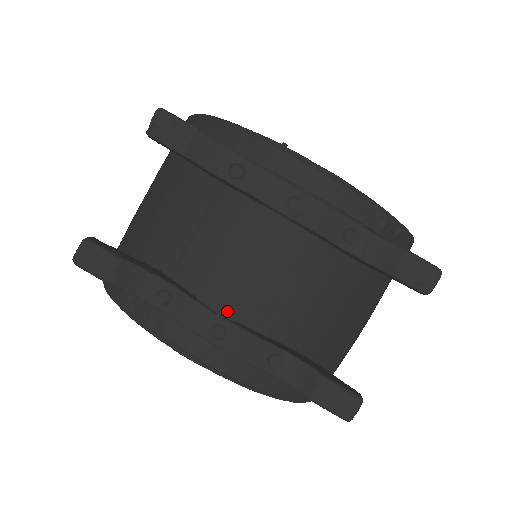
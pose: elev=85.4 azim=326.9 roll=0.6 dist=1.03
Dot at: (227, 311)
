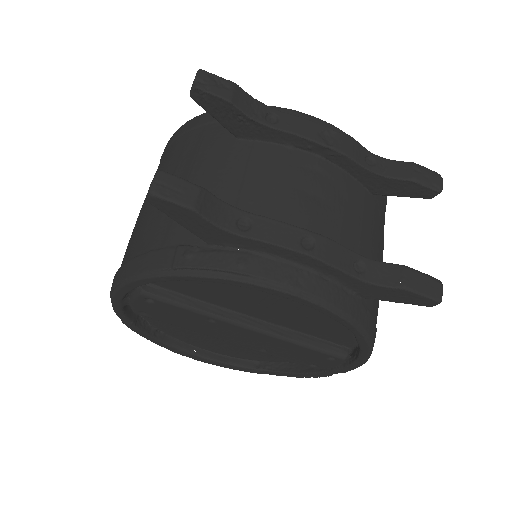
Dot at: occluded
